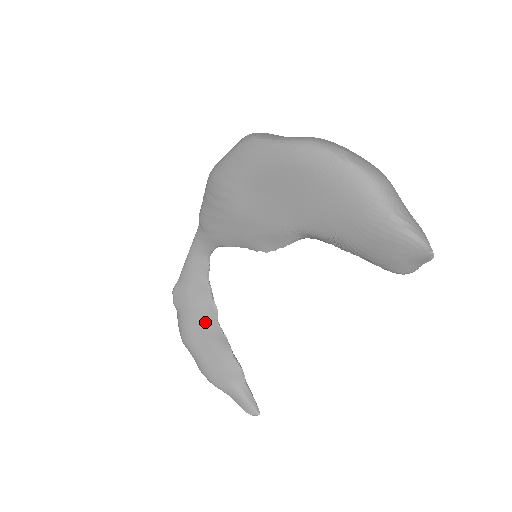
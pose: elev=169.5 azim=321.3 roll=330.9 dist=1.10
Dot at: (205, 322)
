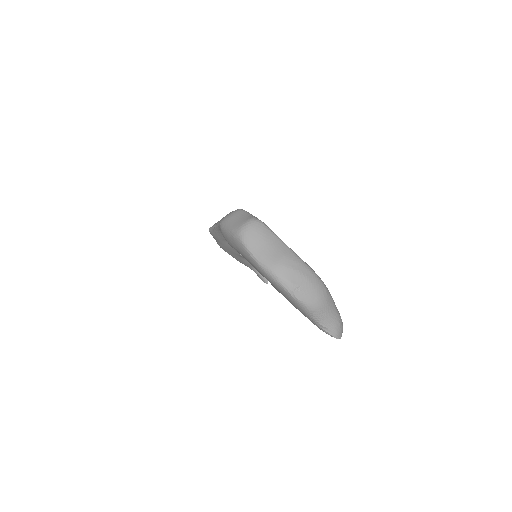
Dot at: (231, 249)
